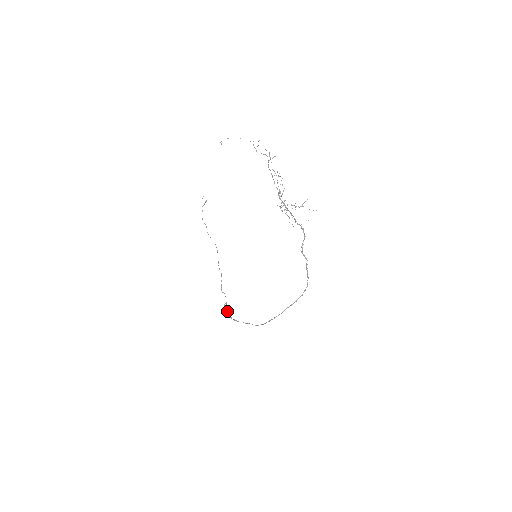
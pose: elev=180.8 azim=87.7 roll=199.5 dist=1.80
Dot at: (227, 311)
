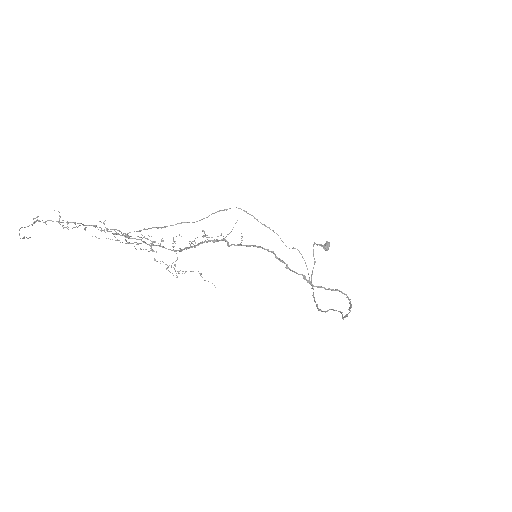
Dot at: occluded
